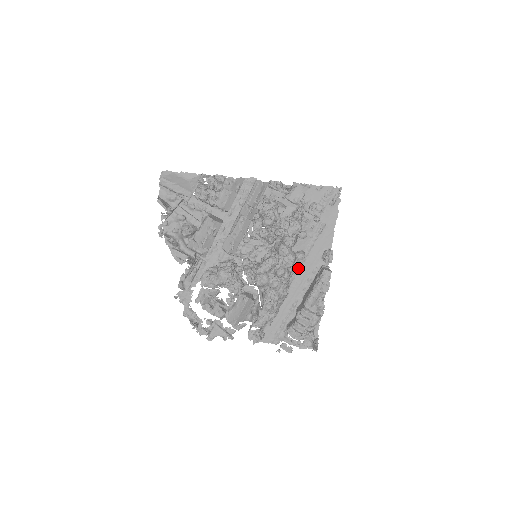
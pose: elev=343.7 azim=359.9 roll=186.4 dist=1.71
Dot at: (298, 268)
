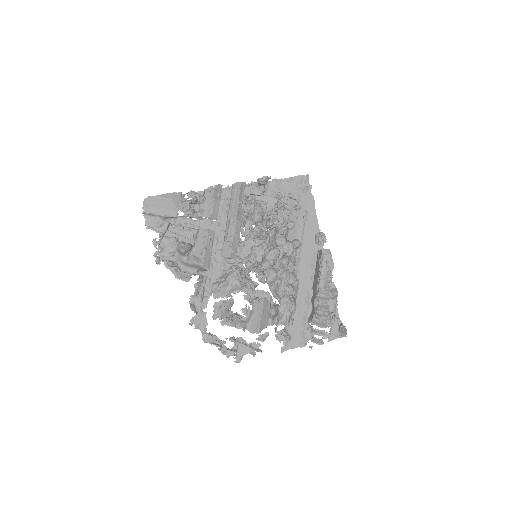
Dot at: (297, 260)
